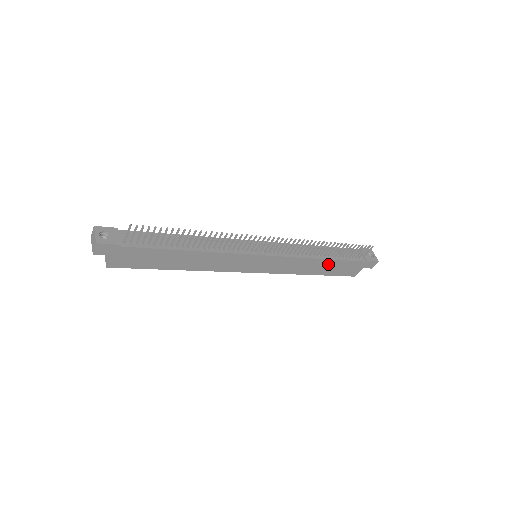
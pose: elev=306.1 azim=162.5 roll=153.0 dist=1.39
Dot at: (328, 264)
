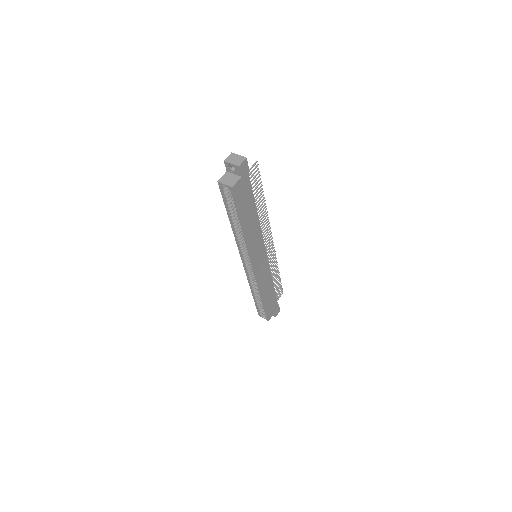
Dot at: (271, 292)
